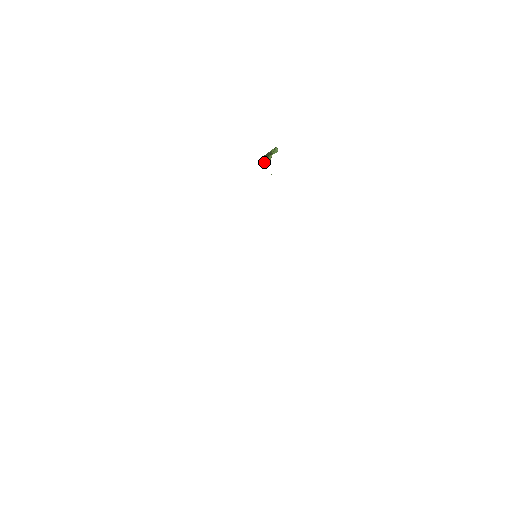
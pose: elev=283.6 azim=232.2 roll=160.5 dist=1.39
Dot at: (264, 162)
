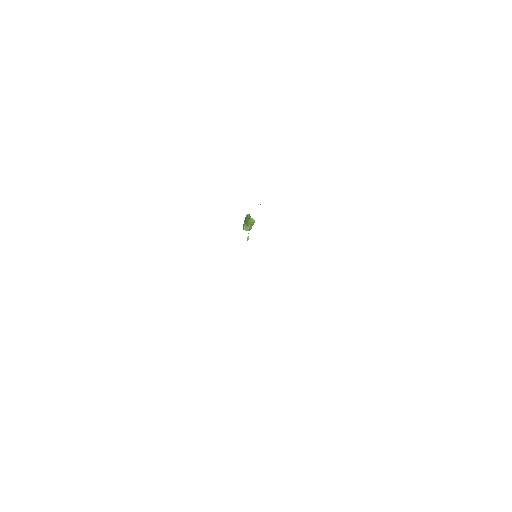
Dot at: (247, 228)
